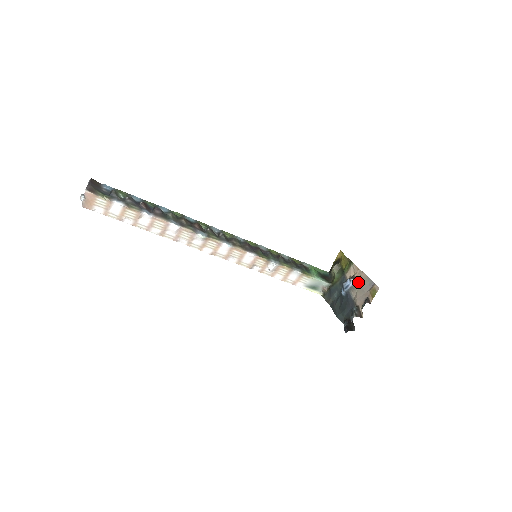
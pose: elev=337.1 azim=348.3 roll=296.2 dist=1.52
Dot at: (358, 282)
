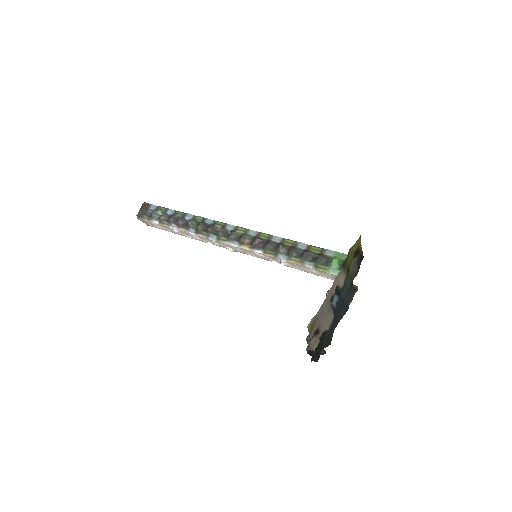
Dot at: (329, 299)
